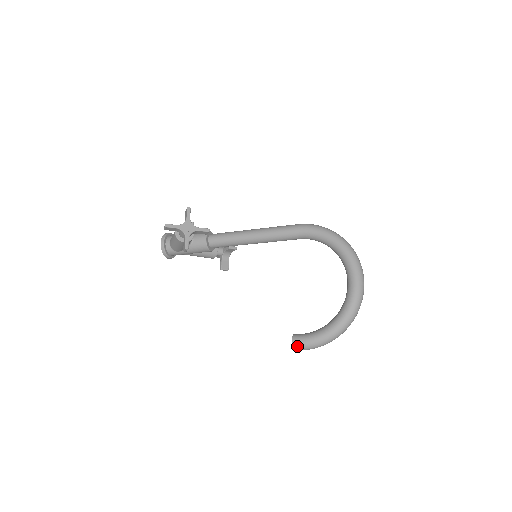
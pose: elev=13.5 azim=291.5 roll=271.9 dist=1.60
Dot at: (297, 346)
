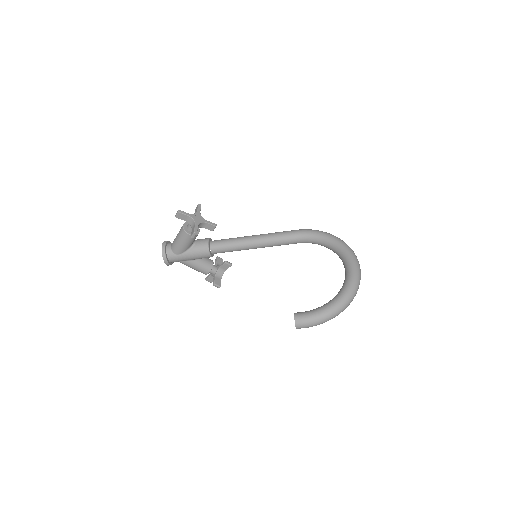
Dot at: (299, 320)
